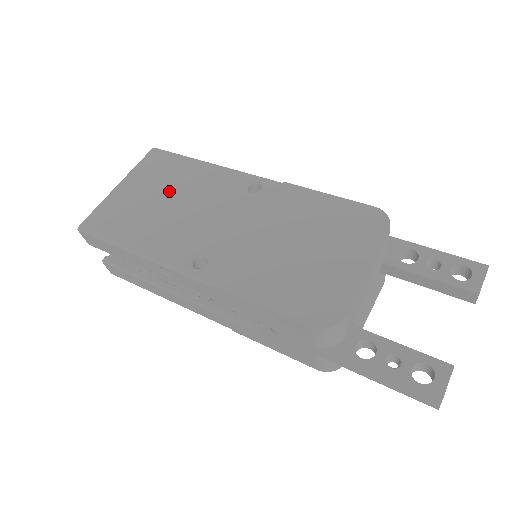
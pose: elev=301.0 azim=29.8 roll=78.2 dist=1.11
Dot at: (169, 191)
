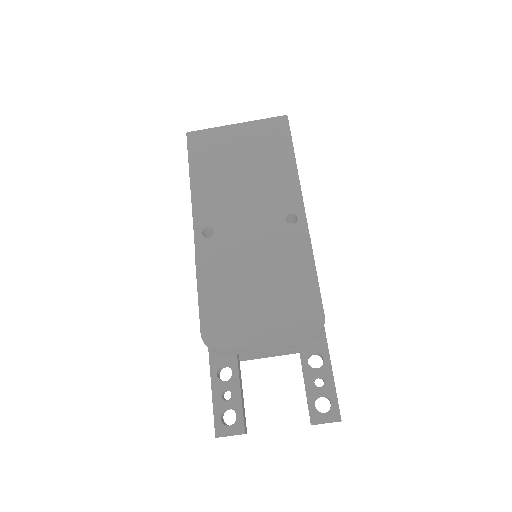
Dot at: (252, 163)
